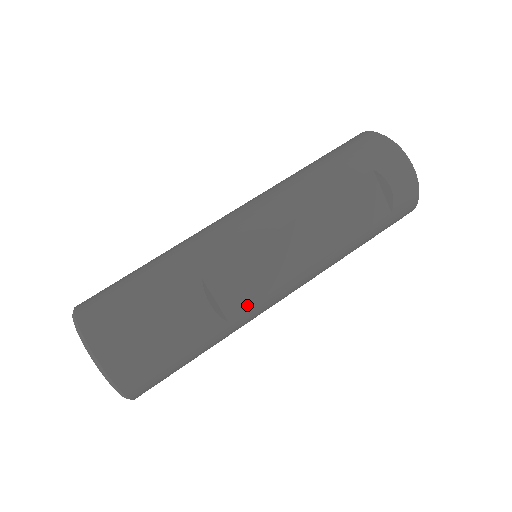
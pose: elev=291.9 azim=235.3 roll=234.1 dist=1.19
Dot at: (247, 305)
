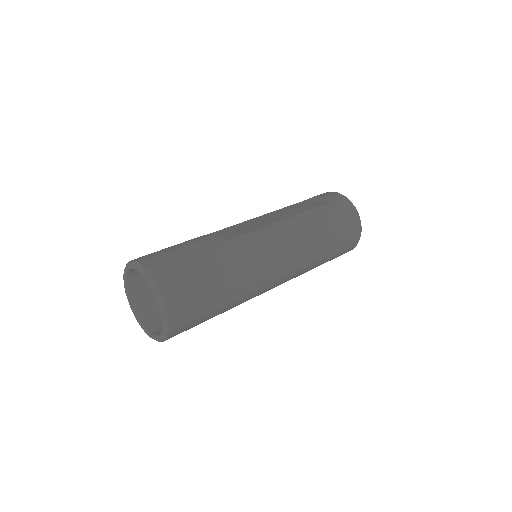
Dot at: (238, 236)
